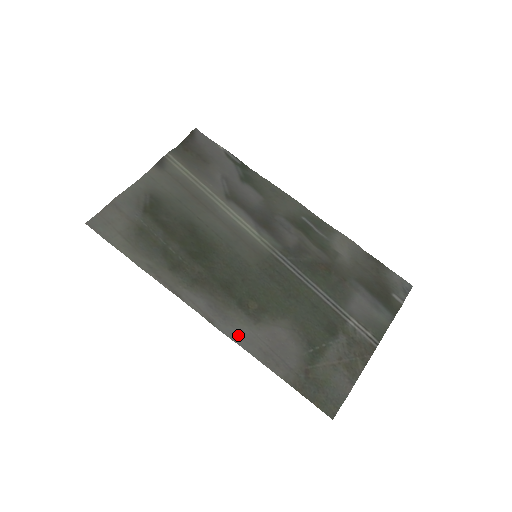
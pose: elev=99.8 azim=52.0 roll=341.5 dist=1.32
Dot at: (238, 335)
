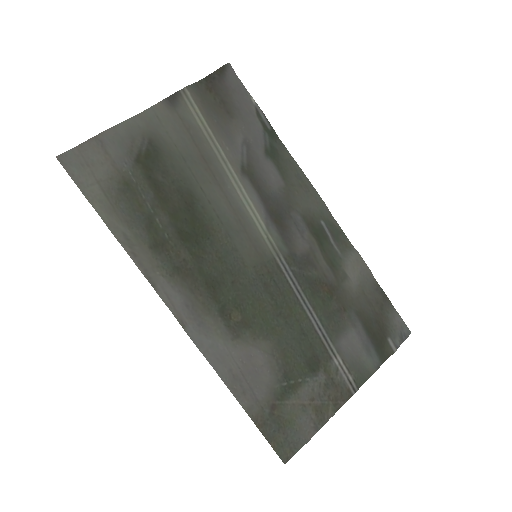
Dot at: (210, 348)
